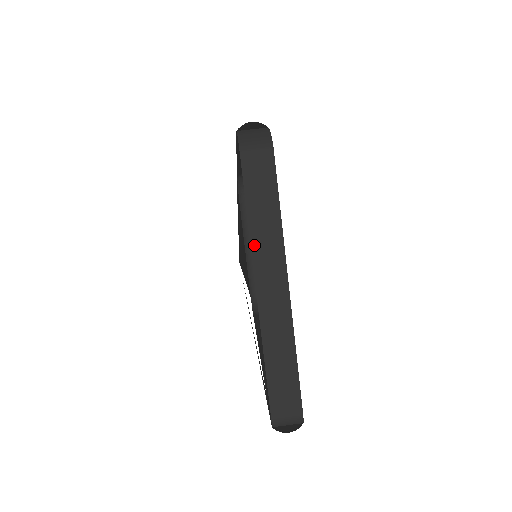
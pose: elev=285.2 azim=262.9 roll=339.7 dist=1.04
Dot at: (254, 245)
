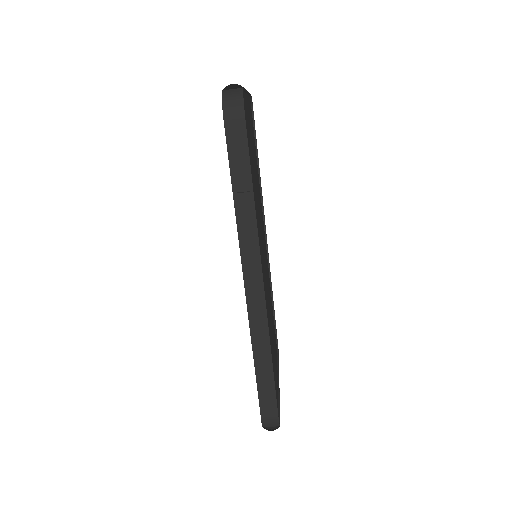
Dot at: occluded
